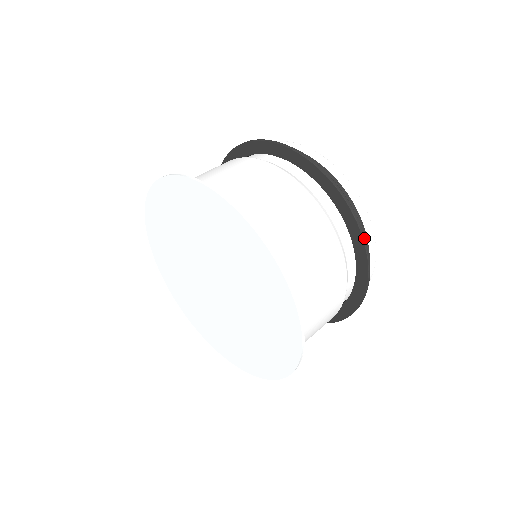
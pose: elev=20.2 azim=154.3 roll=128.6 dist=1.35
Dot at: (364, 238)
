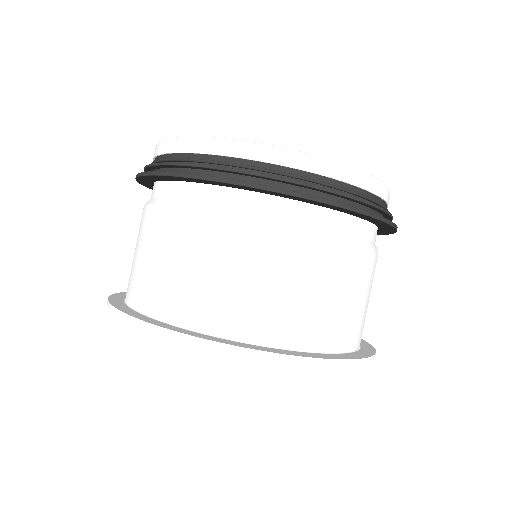
Dot at: occluded
